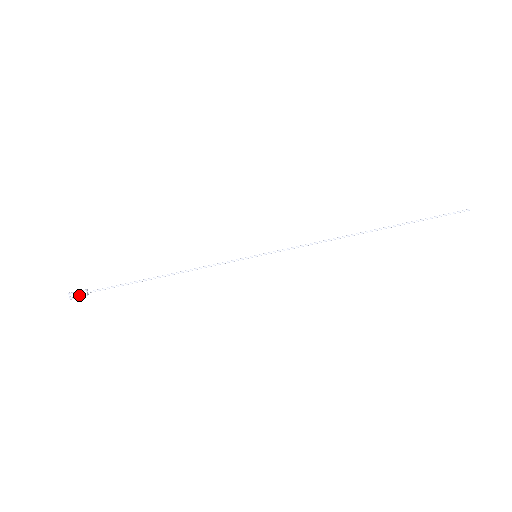
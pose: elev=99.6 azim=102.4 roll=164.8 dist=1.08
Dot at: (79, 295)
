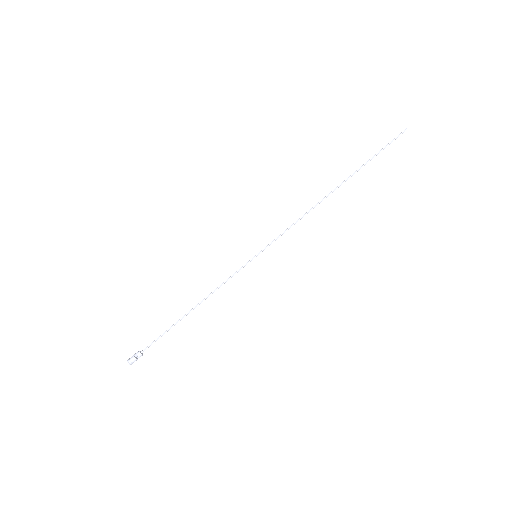
Dot at: (137, 359)
